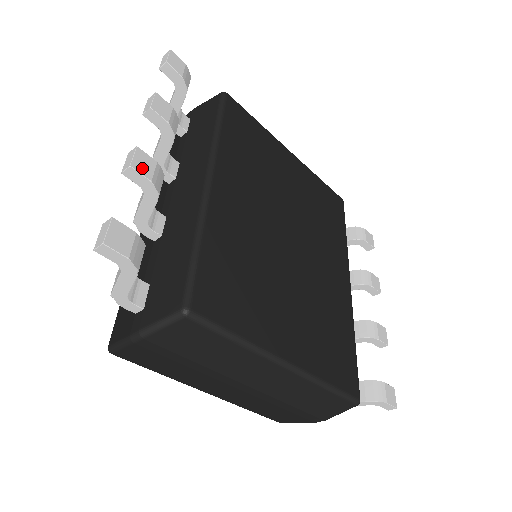
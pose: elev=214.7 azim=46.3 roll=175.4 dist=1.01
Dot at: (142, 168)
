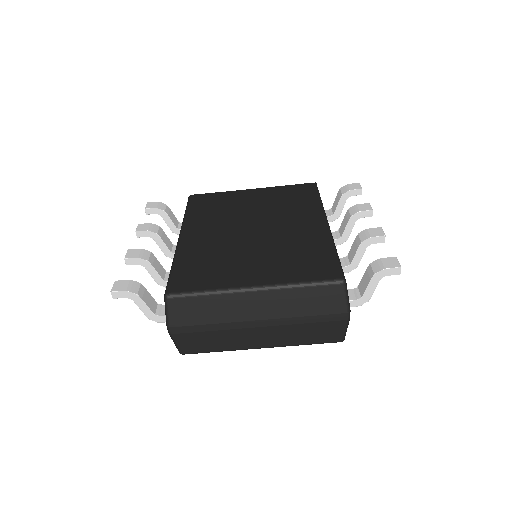
Dot at: (132, 256)
